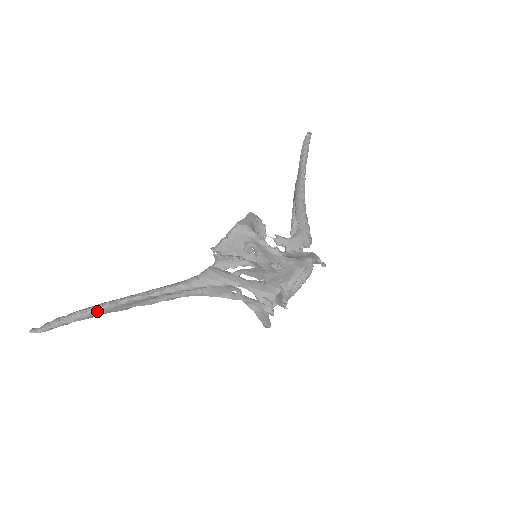
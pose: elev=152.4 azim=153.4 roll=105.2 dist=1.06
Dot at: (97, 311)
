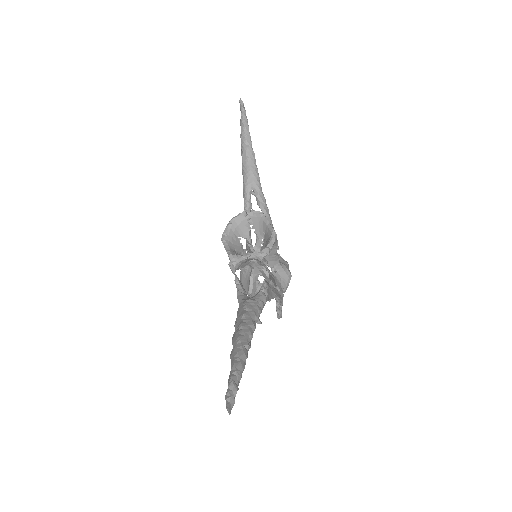
Dot at: occluded
